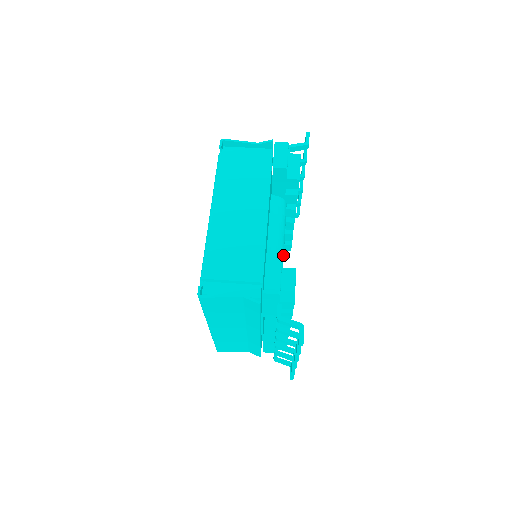
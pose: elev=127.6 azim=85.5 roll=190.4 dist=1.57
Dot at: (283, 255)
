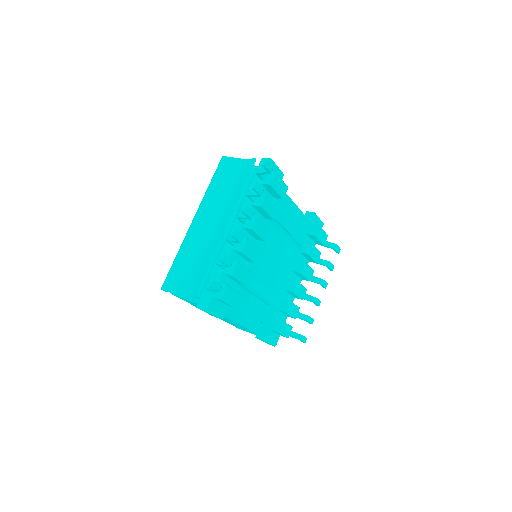
Dot at: (280, 230)
